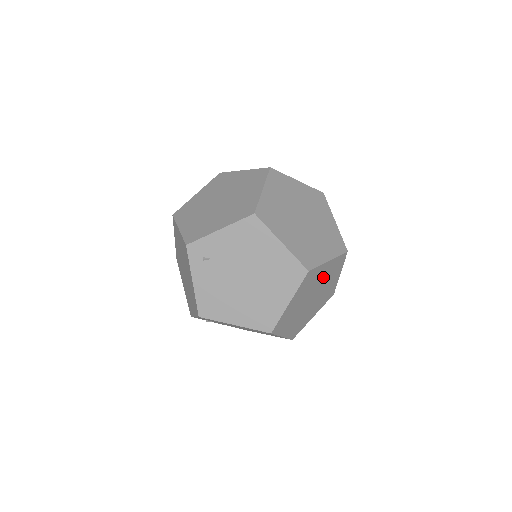
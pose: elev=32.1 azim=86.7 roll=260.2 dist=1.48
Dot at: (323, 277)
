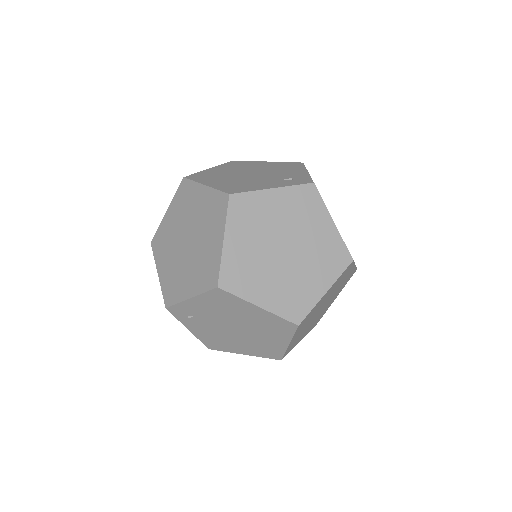
Dot at: (327, 296)
